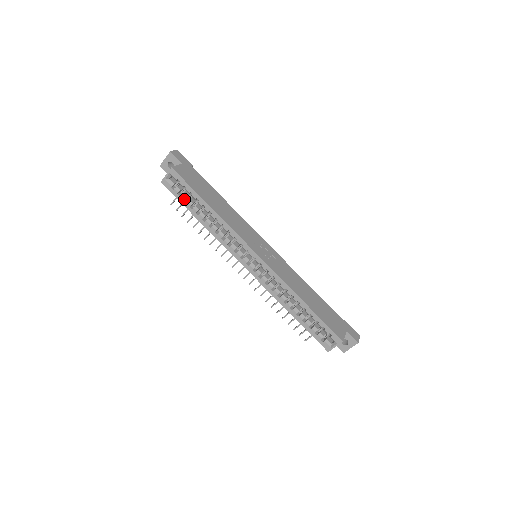
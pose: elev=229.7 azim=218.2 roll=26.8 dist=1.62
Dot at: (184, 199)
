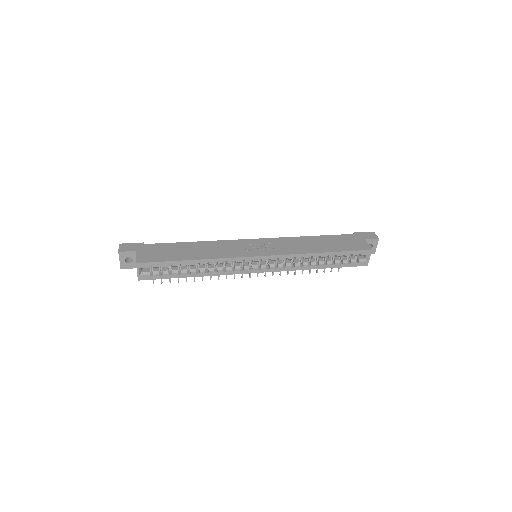
Dot at: (168, 274)
